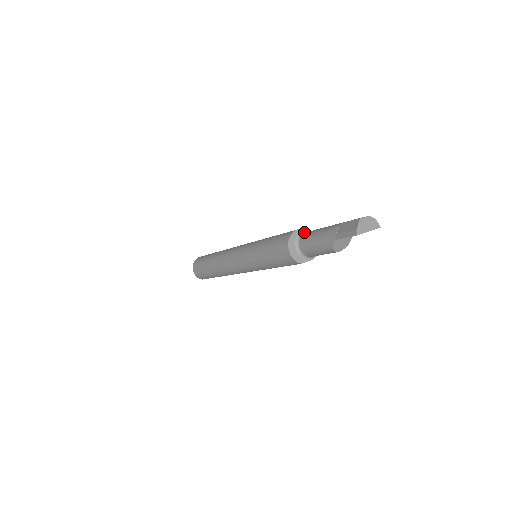
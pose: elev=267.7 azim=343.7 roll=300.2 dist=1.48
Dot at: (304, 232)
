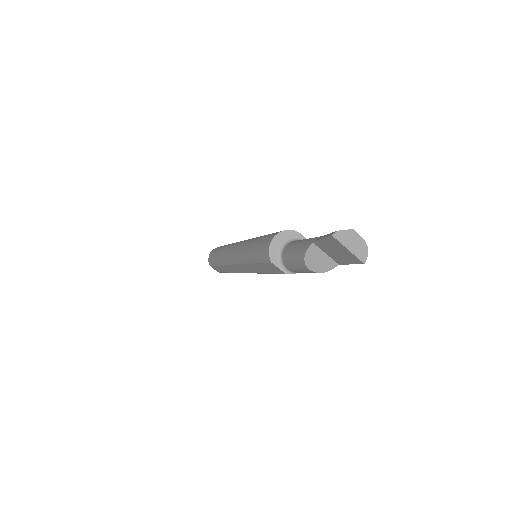
Dot at: occluded
